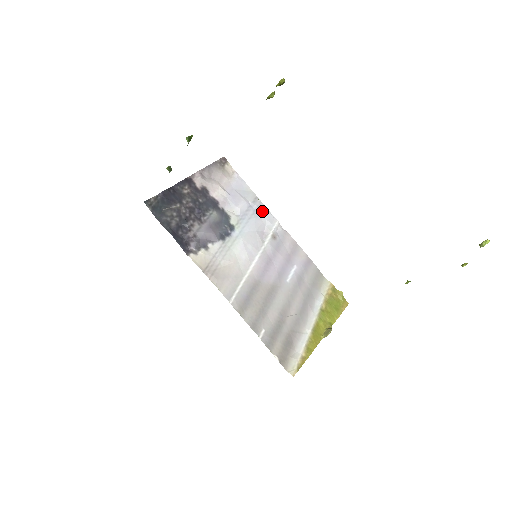
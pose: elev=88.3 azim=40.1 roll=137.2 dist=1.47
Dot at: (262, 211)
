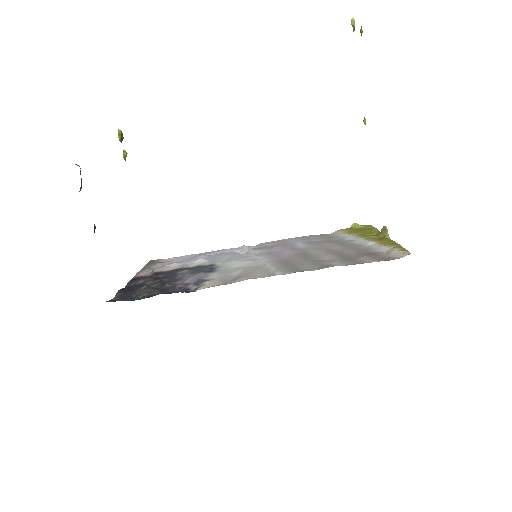
Dot at: (223, 251)
